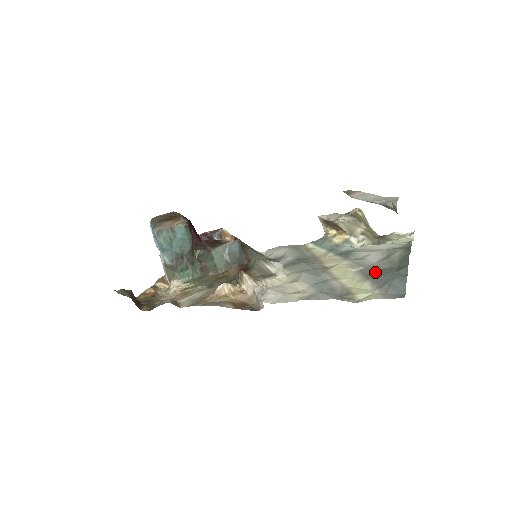
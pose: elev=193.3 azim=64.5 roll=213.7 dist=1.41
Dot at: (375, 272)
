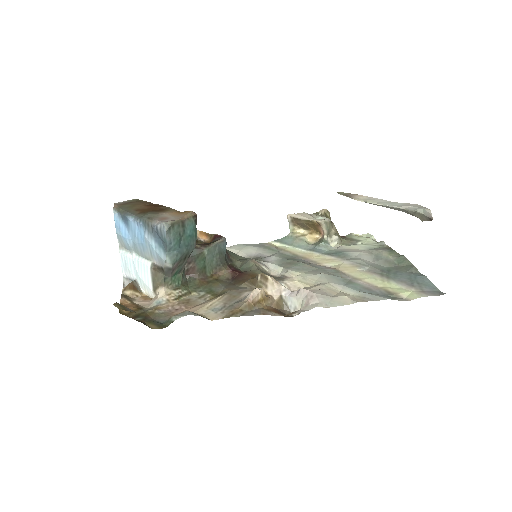
Dot at: (386, 271)
